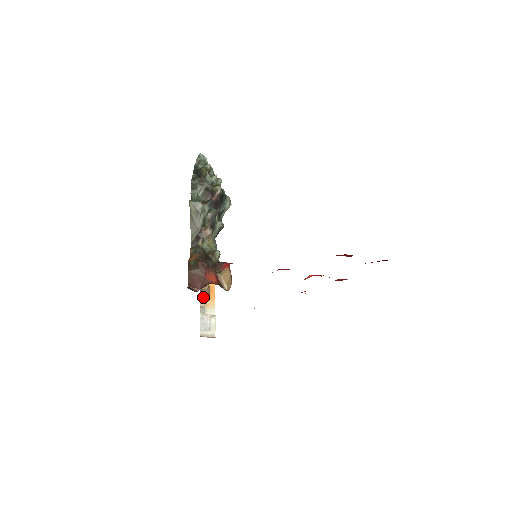
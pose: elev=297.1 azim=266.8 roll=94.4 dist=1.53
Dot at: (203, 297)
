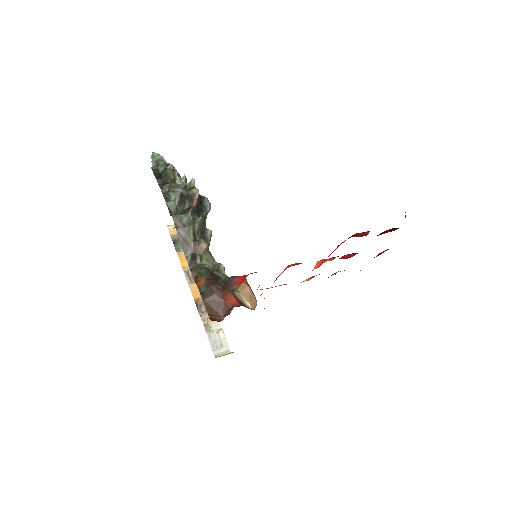
Dot at: (201, 312)
